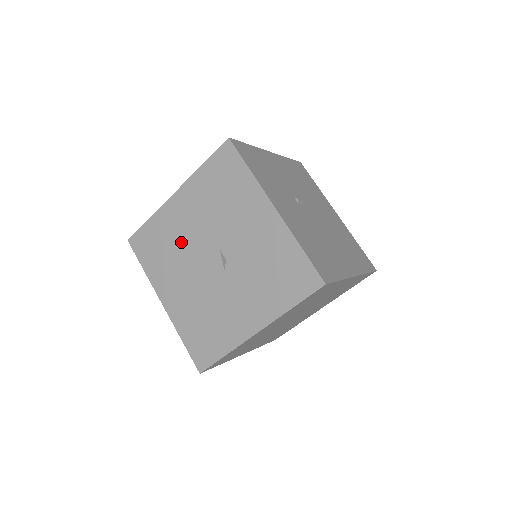
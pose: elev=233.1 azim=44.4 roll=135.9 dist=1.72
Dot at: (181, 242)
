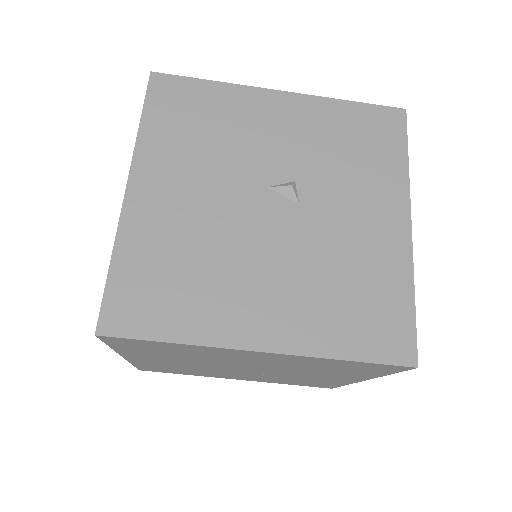
Dot at: (202, 234)
